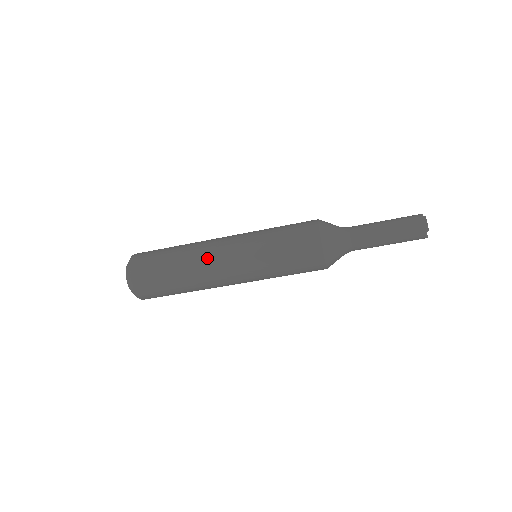
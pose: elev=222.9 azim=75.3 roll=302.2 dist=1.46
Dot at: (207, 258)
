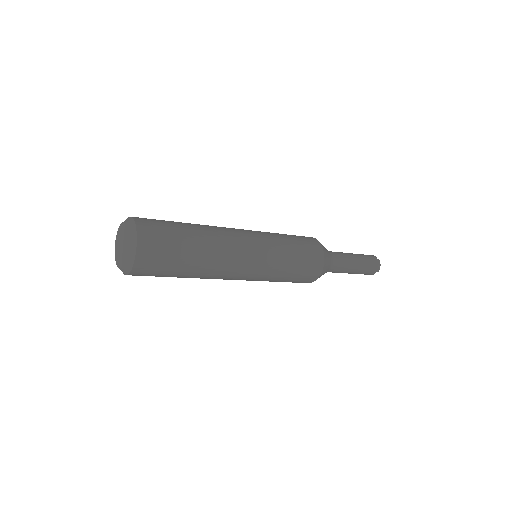
Dot at: (230, 252)
